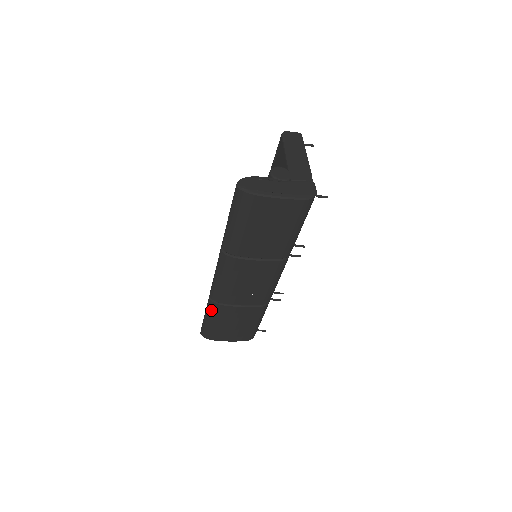
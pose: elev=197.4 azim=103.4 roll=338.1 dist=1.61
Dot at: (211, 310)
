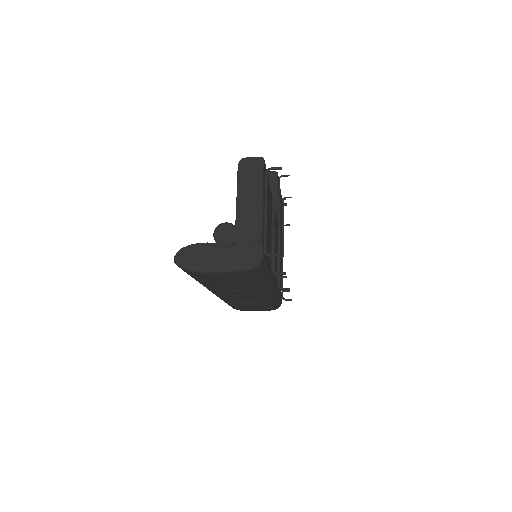
Dot at: occluded
